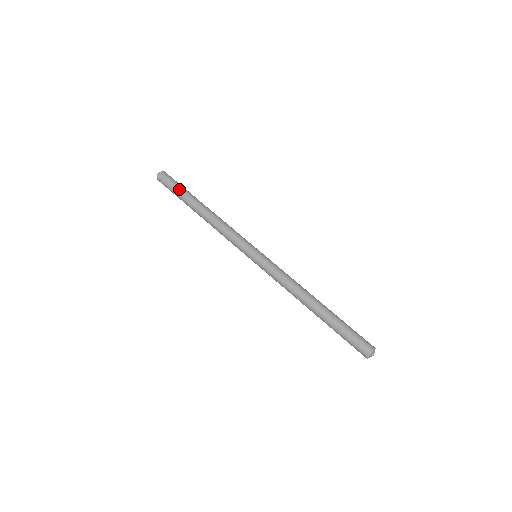
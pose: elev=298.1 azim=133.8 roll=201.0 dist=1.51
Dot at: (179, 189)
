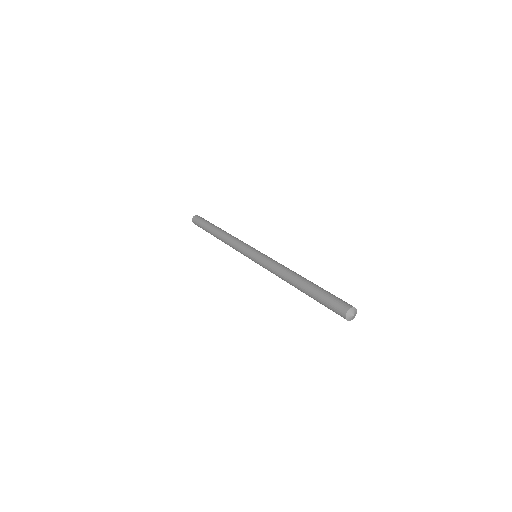
Dot at: (205, 223)
